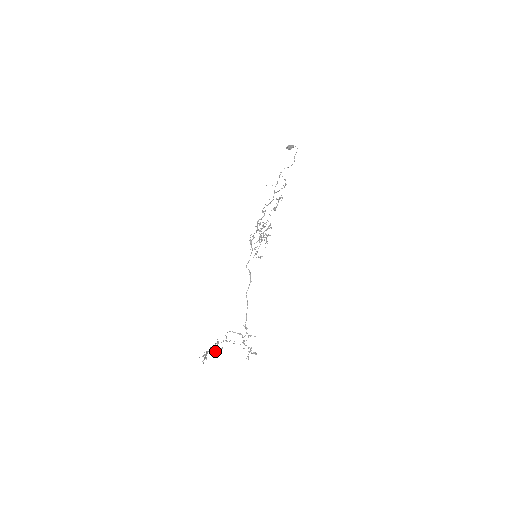
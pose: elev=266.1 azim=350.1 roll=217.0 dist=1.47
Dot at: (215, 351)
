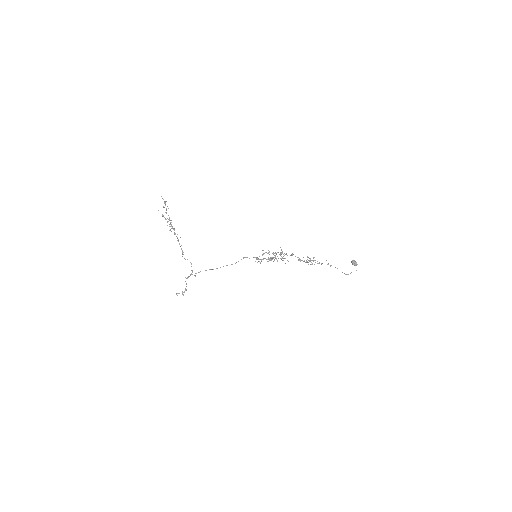
Dot at: occluded
